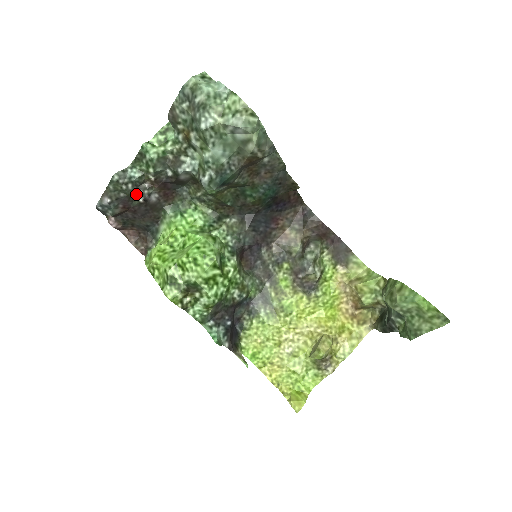
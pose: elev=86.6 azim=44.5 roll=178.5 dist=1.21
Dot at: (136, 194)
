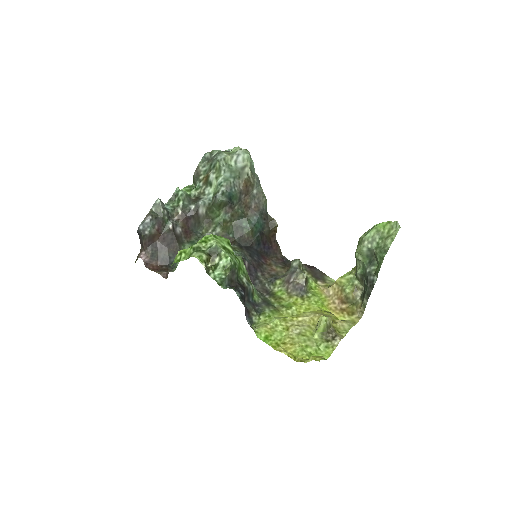
Dot at: (168, 221)
